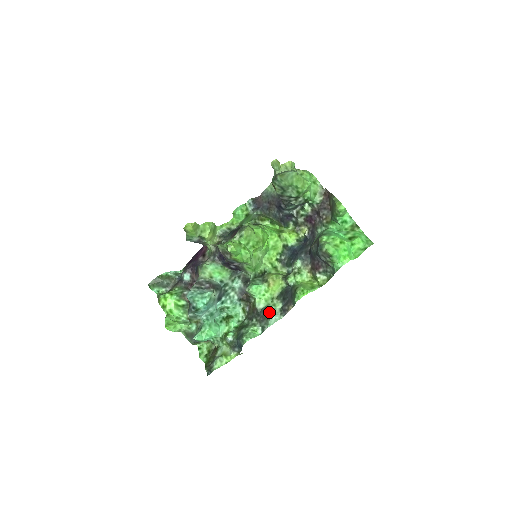
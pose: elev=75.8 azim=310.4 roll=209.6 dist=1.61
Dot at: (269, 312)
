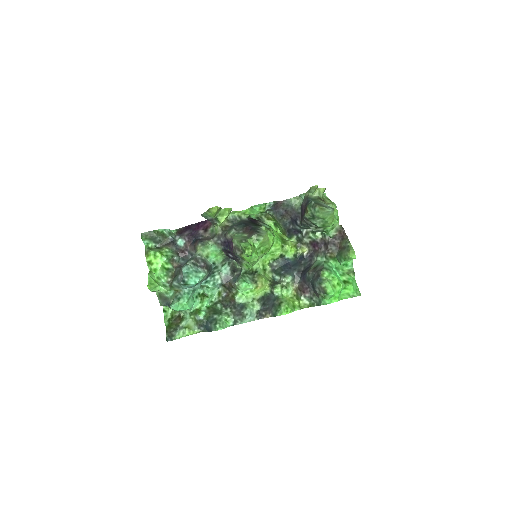
Dot at: (248, 311)
